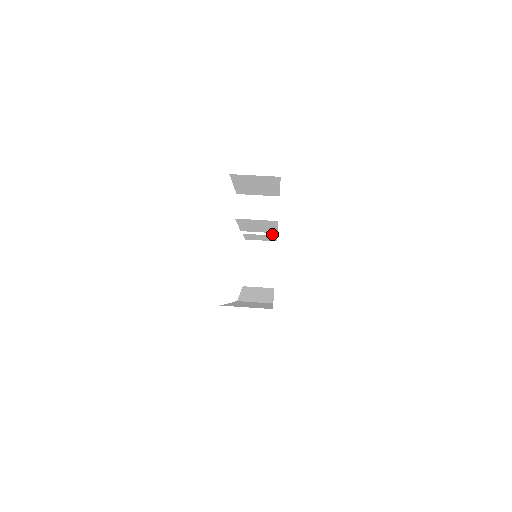
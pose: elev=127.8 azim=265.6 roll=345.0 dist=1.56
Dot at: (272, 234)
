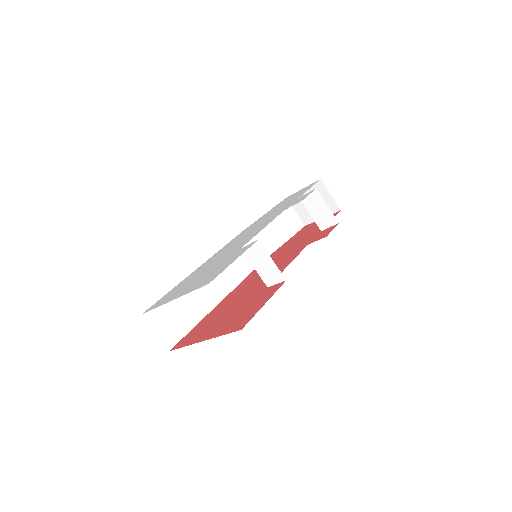
Dot at: (319, 225)
